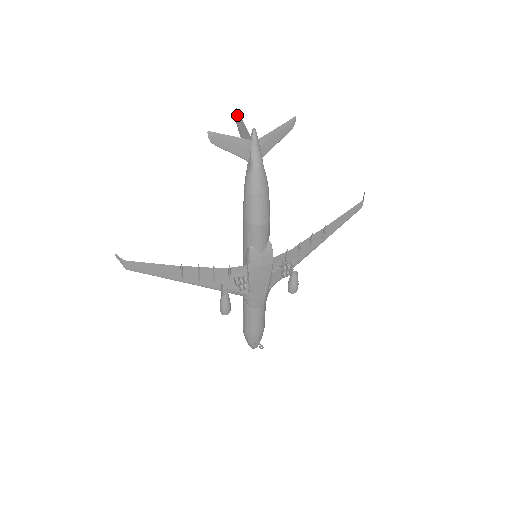
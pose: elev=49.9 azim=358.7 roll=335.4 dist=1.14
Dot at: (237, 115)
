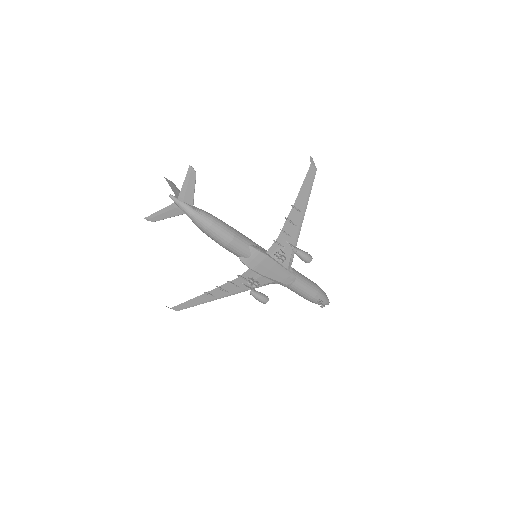
Dot at: (168, 182)
